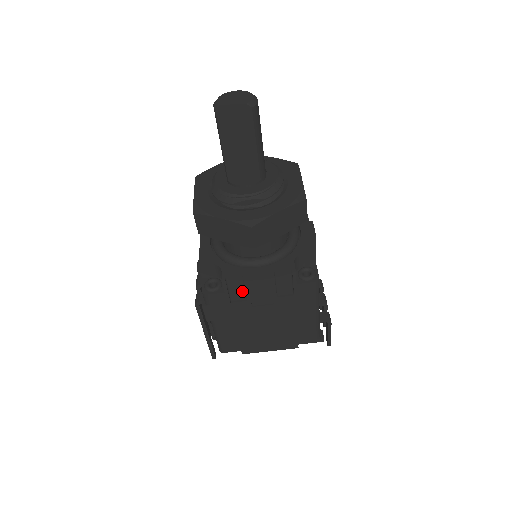
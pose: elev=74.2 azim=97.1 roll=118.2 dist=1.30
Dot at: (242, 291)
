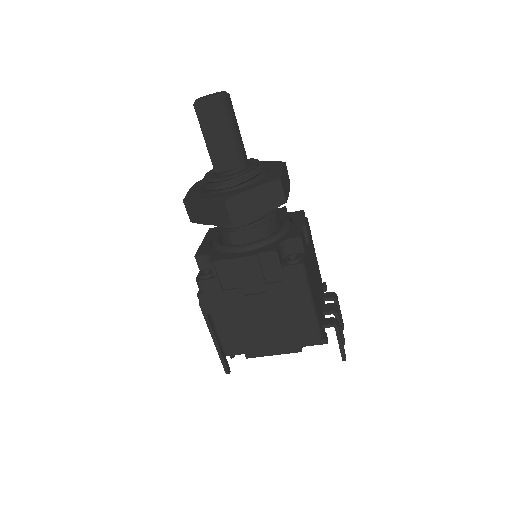
Dot at: (232, 277)
